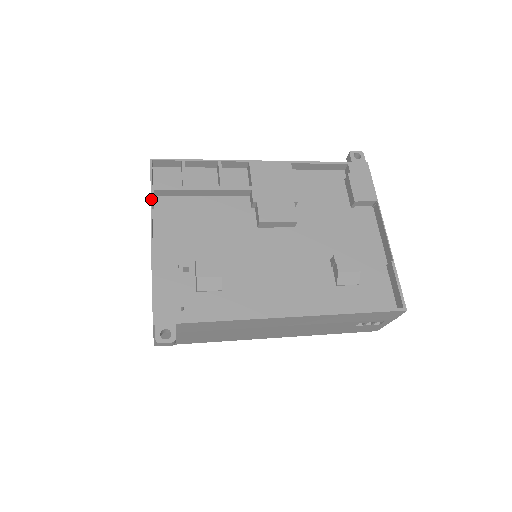
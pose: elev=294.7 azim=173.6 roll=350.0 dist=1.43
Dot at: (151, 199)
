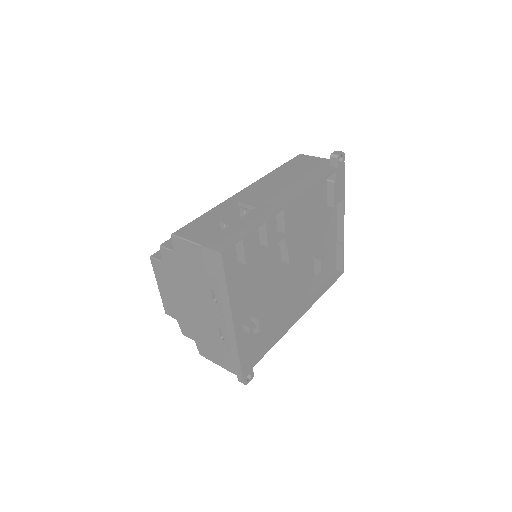
Dot at: (228, 293)
